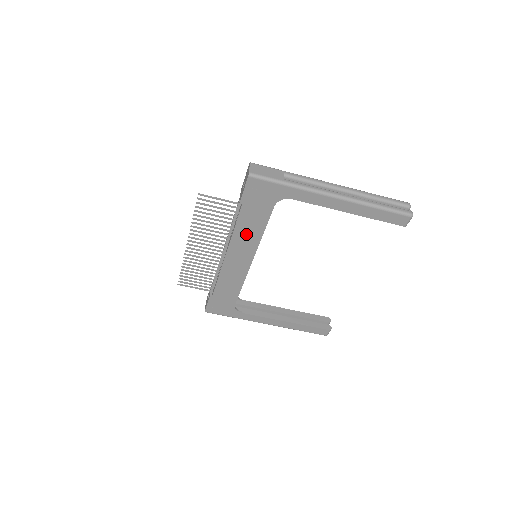
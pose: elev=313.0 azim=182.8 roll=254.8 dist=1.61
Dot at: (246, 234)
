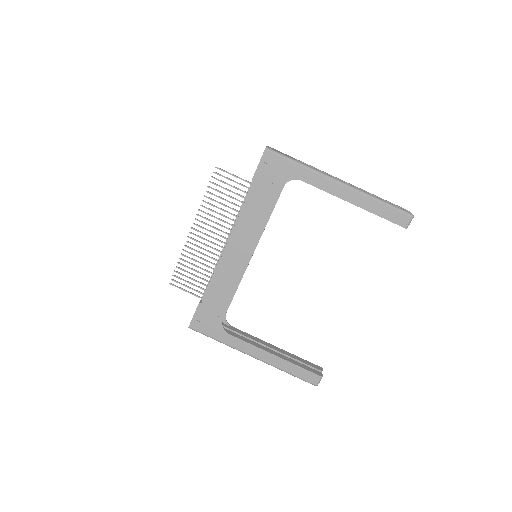
Dot at: (252, 219)
